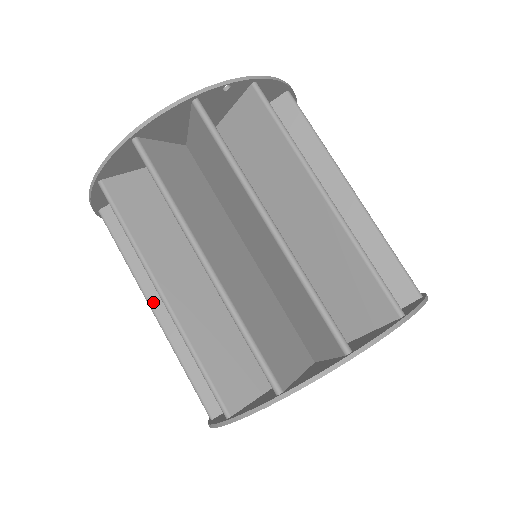
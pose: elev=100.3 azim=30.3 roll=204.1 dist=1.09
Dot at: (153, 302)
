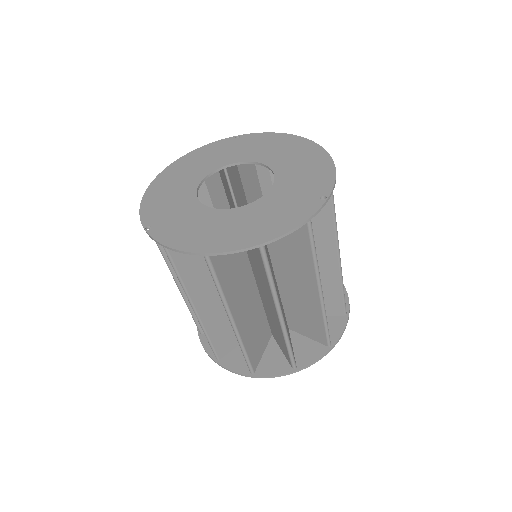
Dot at: (196, 304)
